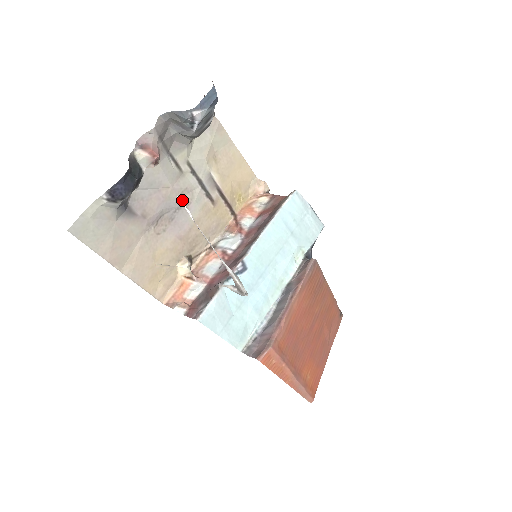
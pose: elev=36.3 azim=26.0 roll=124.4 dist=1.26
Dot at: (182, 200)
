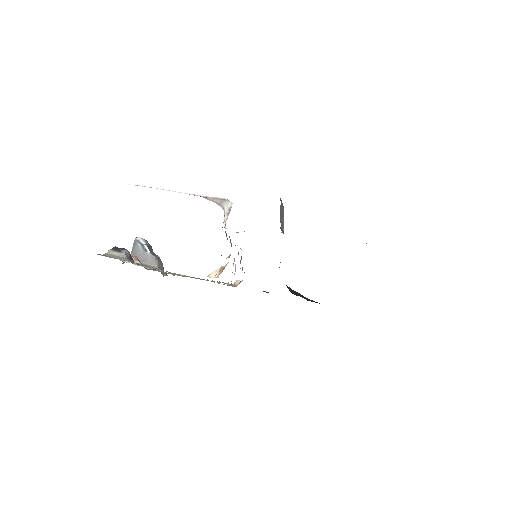
Dot at: occluded
